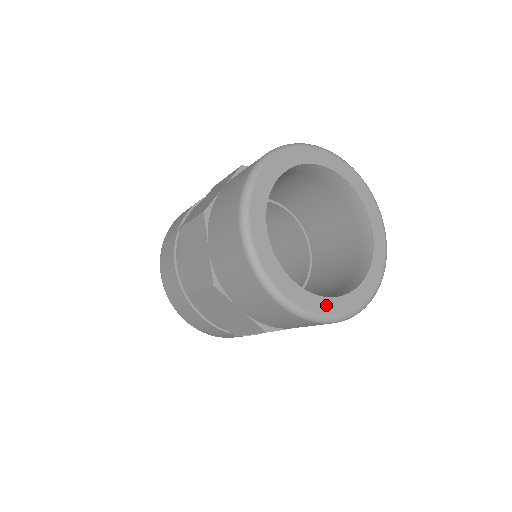
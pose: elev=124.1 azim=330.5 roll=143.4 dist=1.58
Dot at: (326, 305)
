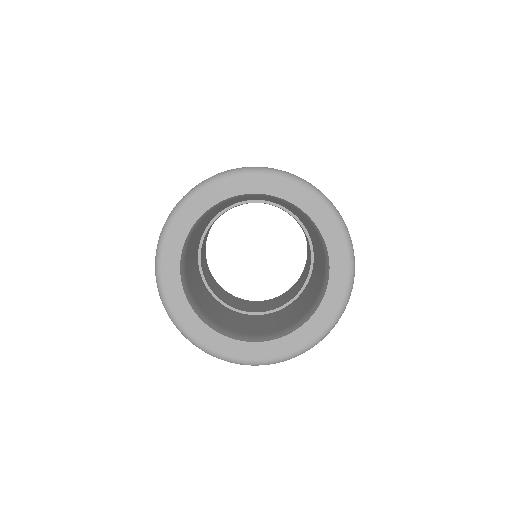
Dot at: (244, 349)
